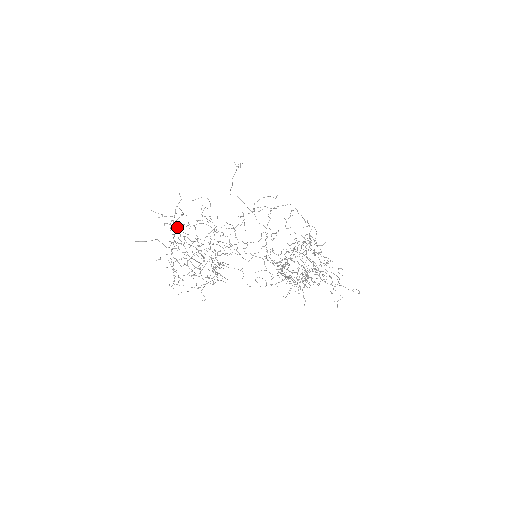
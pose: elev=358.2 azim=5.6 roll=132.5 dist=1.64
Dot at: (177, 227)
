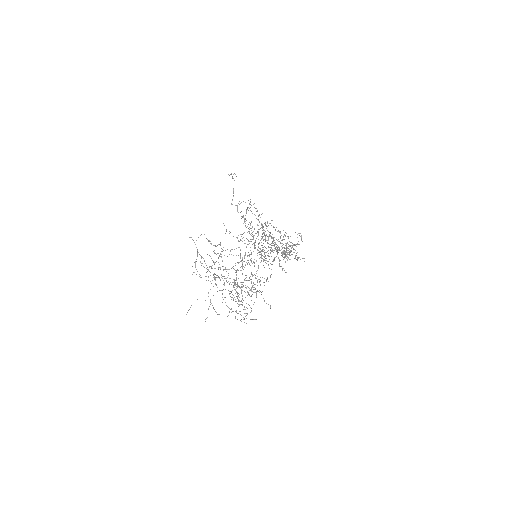
Dot at: occluded
